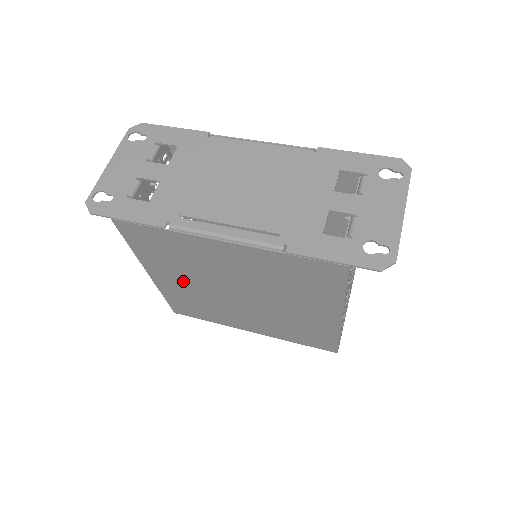
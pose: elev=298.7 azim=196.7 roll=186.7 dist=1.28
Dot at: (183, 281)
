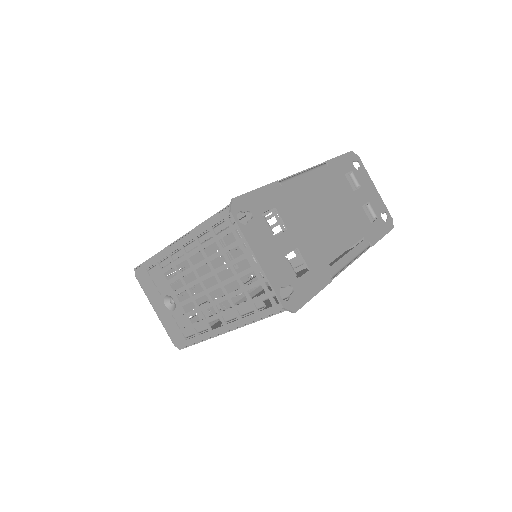
Dot at: occluded
